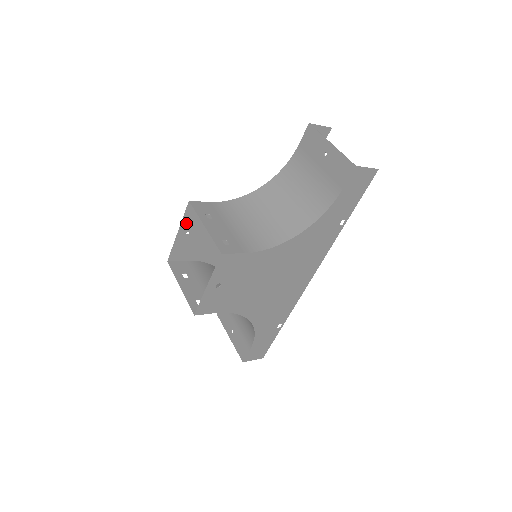
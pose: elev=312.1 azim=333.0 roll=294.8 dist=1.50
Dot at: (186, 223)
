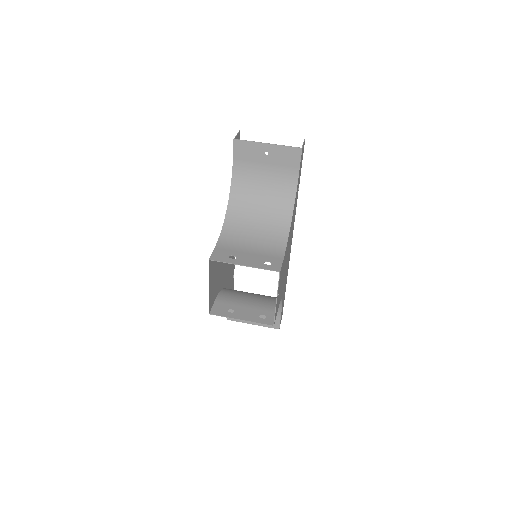
Dot at: (210, 276)
